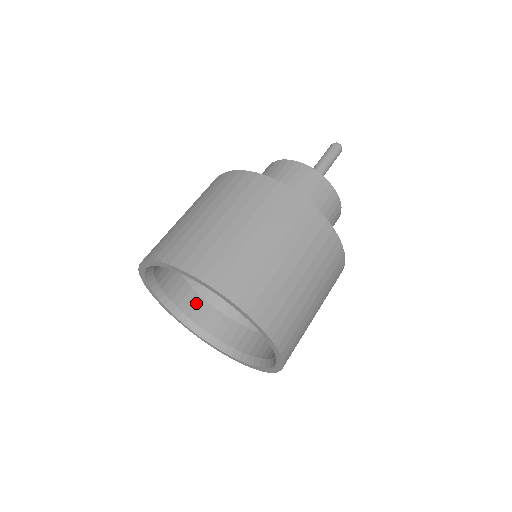
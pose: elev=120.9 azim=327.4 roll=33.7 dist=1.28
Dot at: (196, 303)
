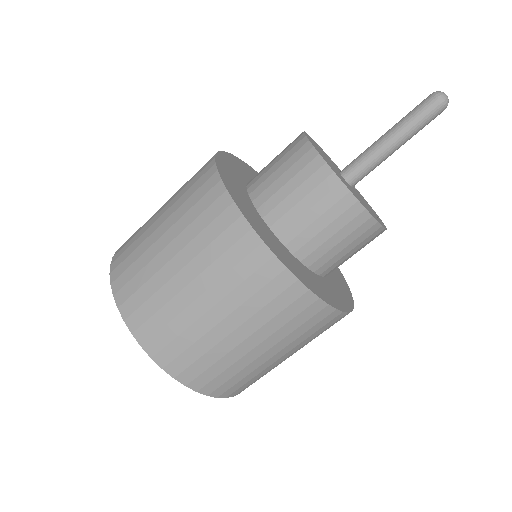
Dot at: occluded
